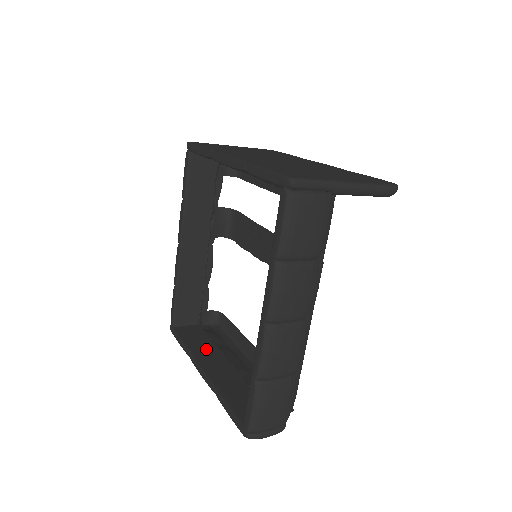
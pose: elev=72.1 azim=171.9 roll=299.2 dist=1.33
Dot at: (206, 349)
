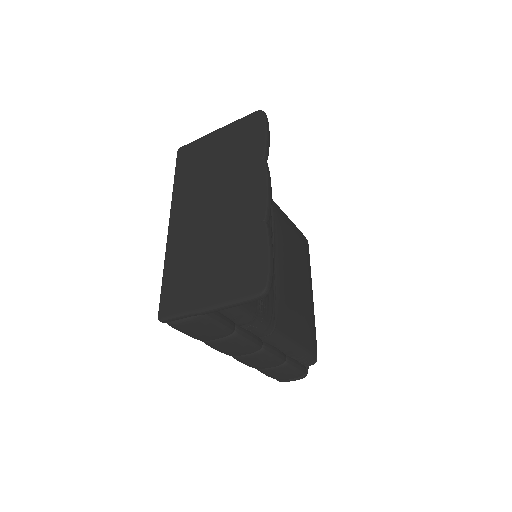
Dot at: occluded
